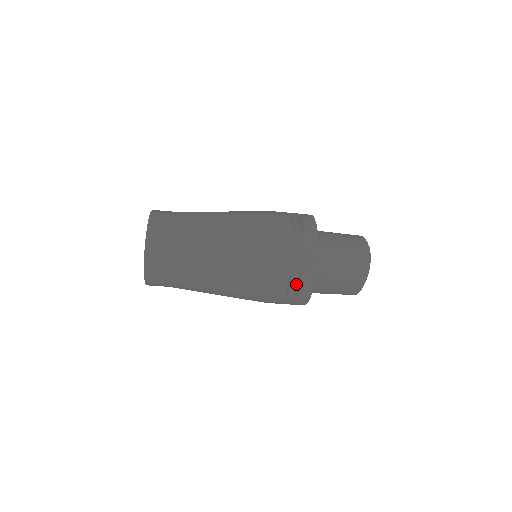
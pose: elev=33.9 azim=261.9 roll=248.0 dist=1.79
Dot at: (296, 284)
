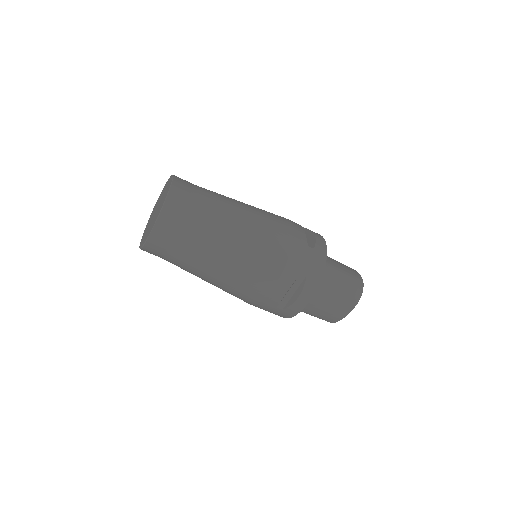
Dot at: (293, 294)
